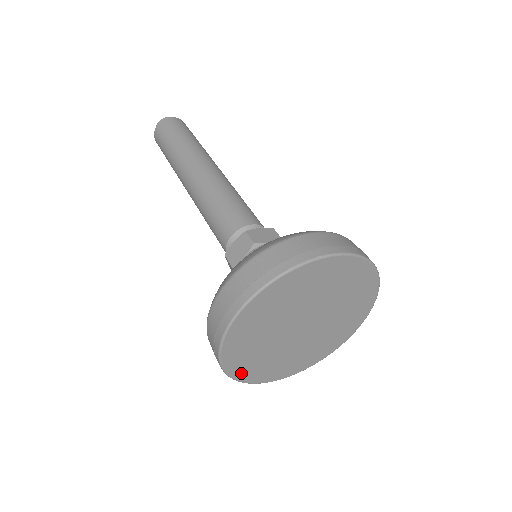
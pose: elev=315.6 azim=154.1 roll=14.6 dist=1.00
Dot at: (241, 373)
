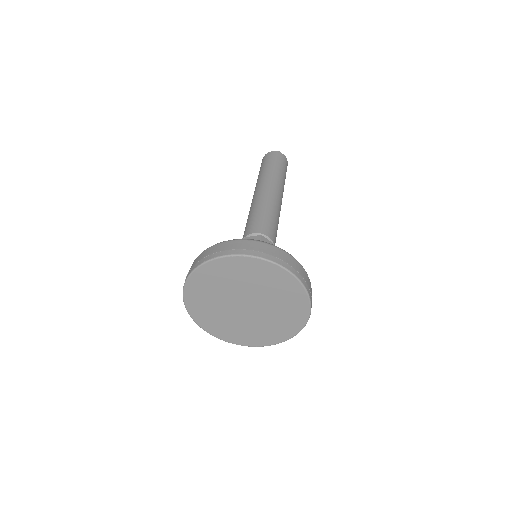
Dot at: (223, 336)
